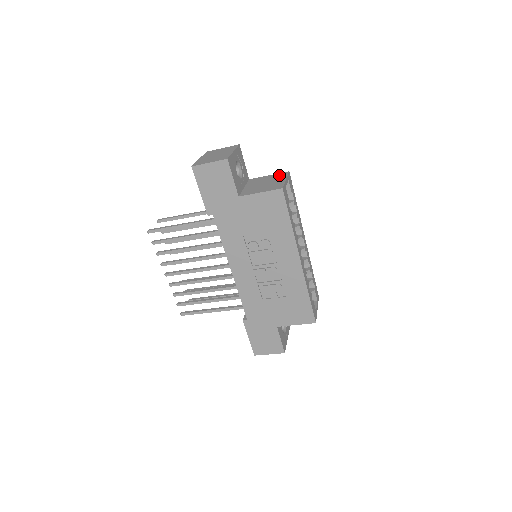
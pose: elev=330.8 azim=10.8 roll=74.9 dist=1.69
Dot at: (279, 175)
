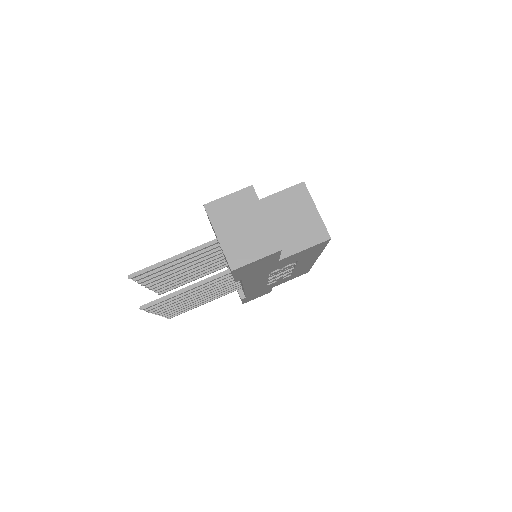
Dot at: (297, 195)
